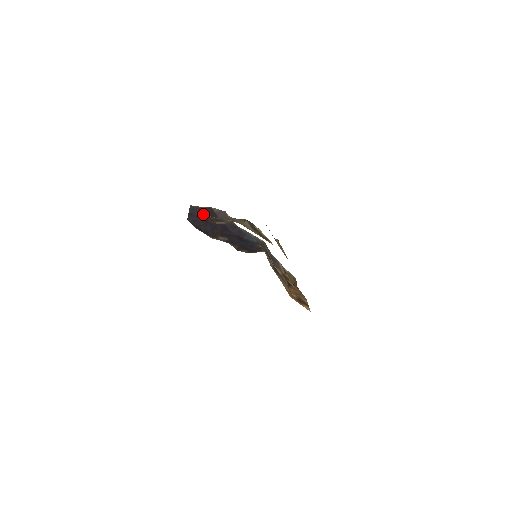
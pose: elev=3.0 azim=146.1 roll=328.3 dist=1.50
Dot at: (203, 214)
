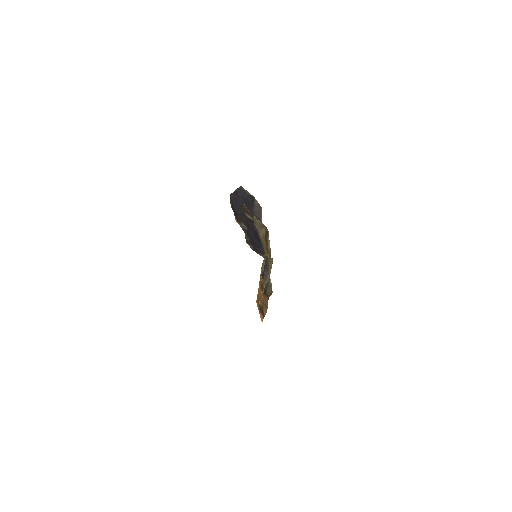
Dot at: (245, 198)
